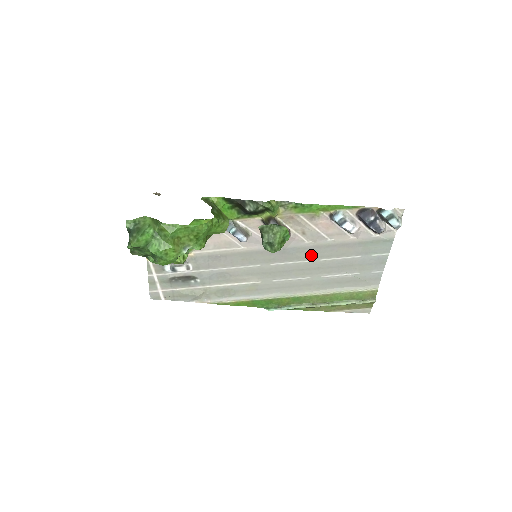
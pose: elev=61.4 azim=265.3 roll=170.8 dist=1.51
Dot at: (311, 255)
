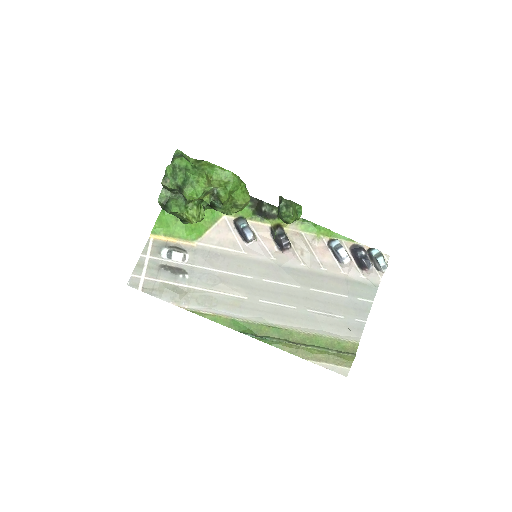
Dot at: (303, 281)
